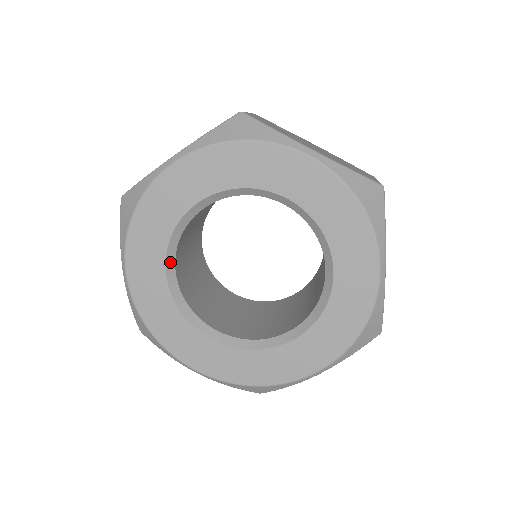
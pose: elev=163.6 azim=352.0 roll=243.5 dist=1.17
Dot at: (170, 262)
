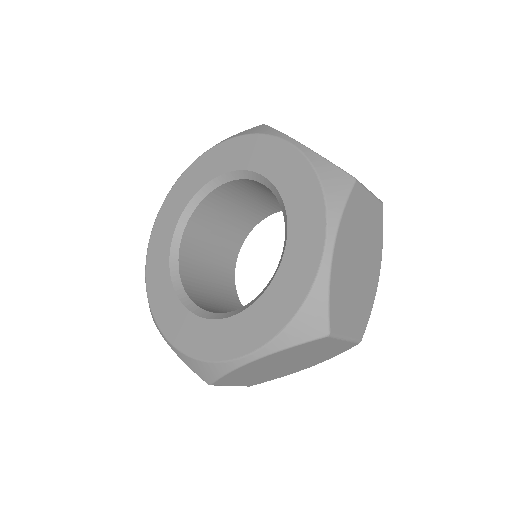
Dot at: (179, 231)
